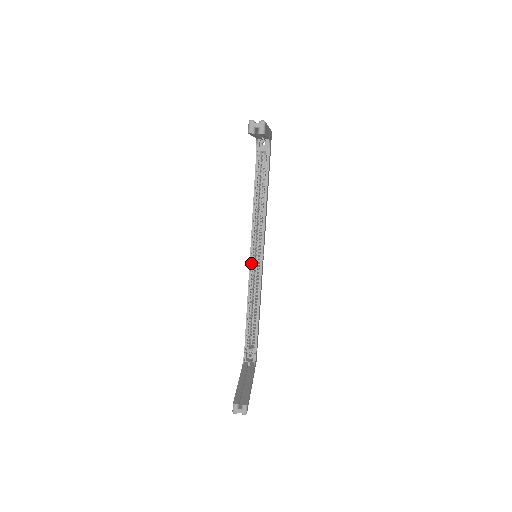
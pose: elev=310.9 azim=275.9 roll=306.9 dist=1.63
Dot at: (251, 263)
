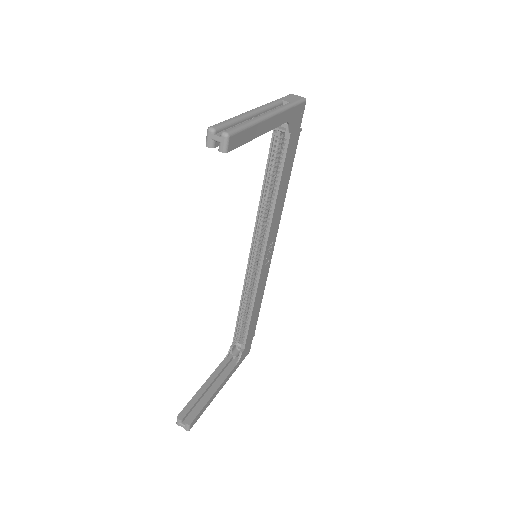
Dot at: (250, 261)
